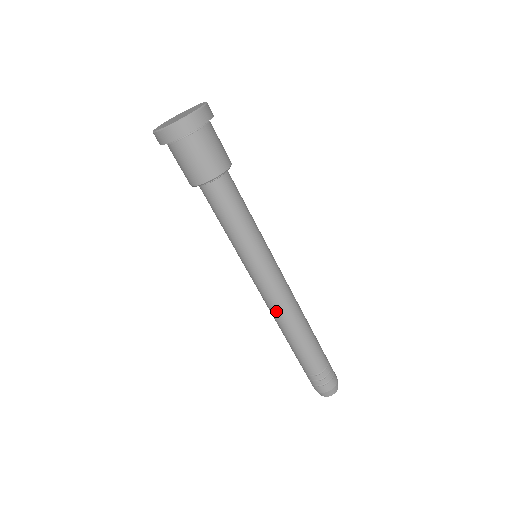
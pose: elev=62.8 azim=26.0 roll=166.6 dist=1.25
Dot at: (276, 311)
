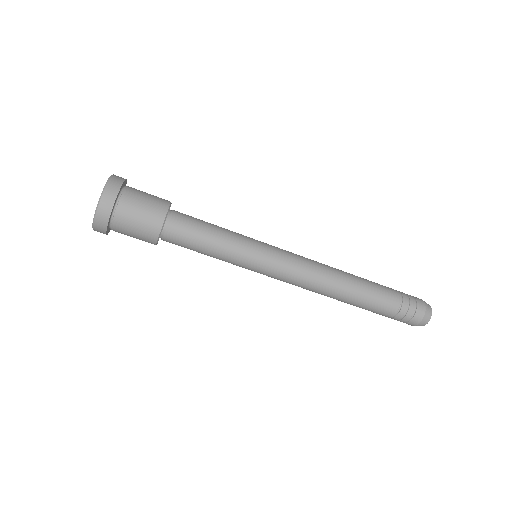
Dot at: (309, 289)
